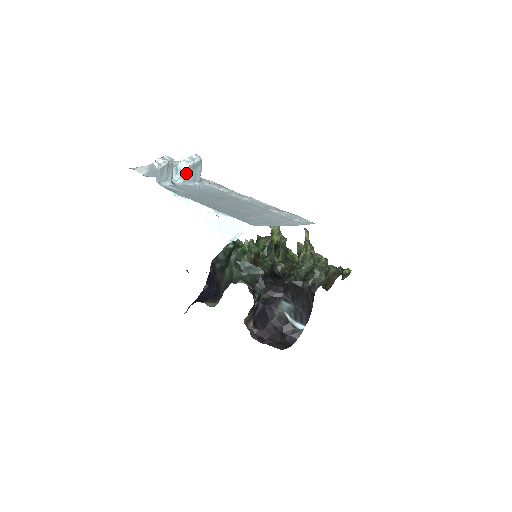
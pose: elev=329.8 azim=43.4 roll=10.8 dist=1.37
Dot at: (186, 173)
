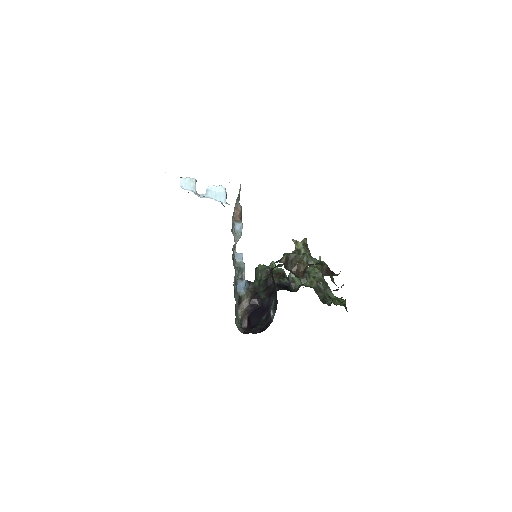
Dot at: (208, 191)
